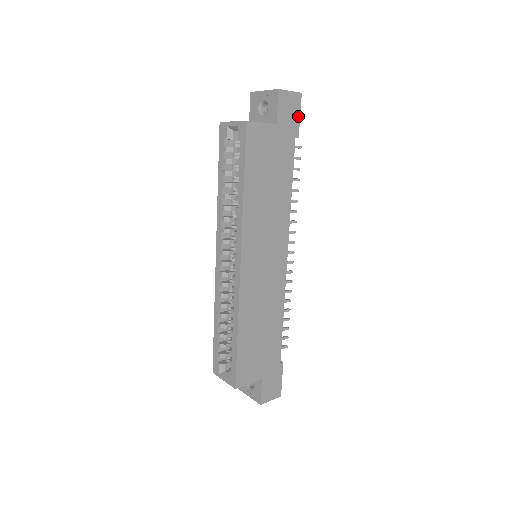
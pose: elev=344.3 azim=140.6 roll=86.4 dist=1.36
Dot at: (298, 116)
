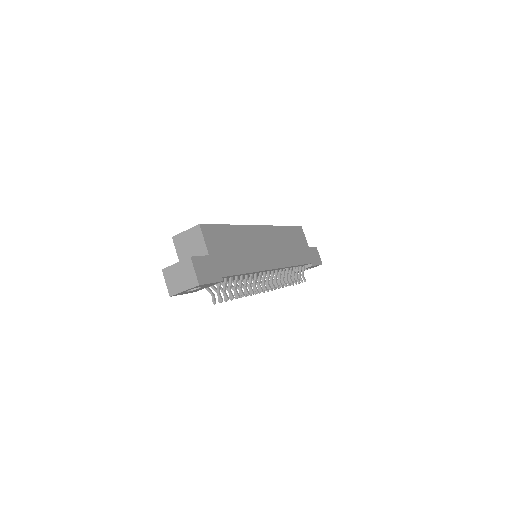
Dot at: (317, 264)
